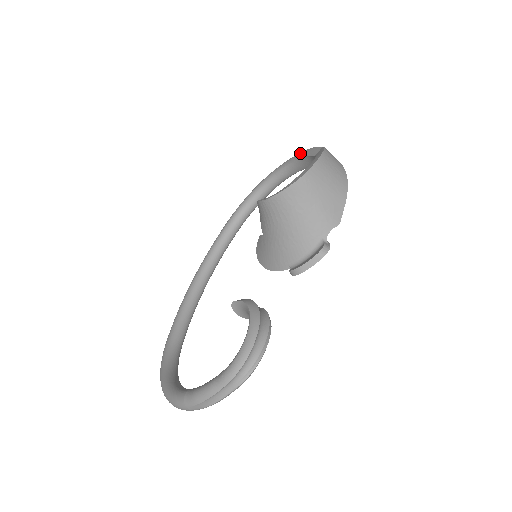
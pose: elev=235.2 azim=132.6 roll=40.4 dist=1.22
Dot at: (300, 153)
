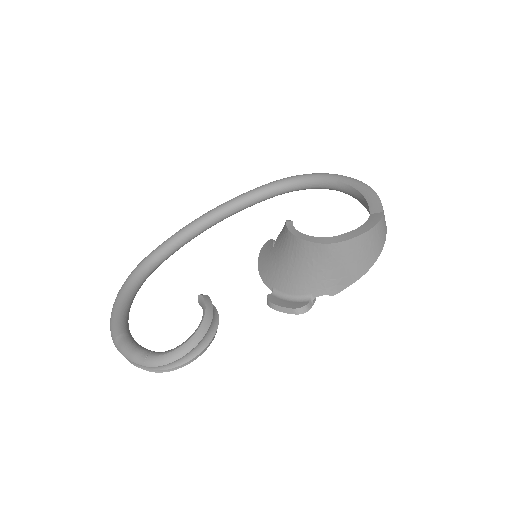
Dot at: (368, 189)
